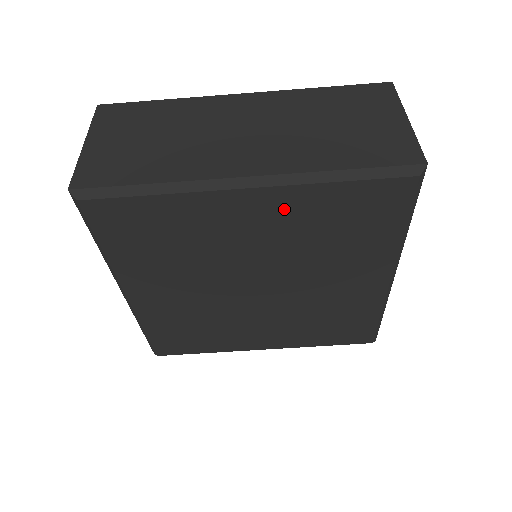
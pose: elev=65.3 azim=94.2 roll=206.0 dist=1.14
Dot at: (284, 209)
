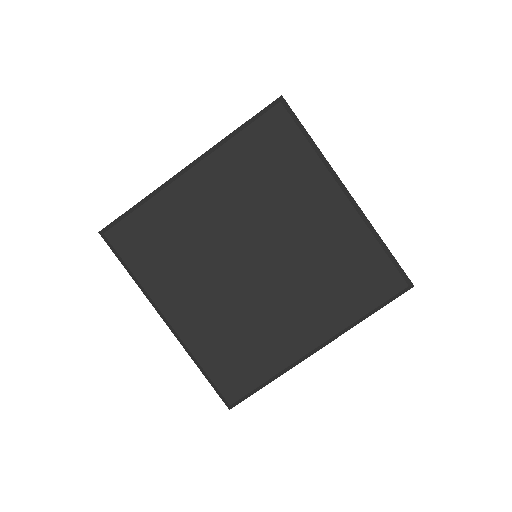
Dot at: (221, 173)
